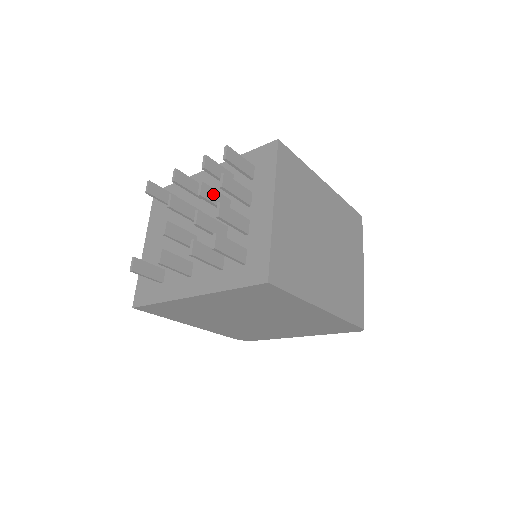
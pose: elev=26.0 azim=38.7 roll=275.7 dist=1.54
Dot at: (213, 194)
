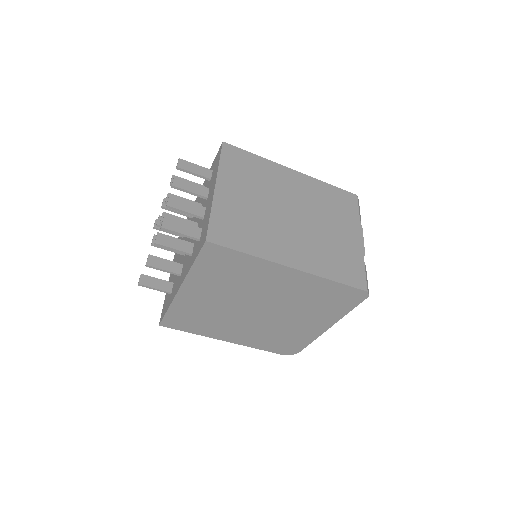
Dot at: occluded
